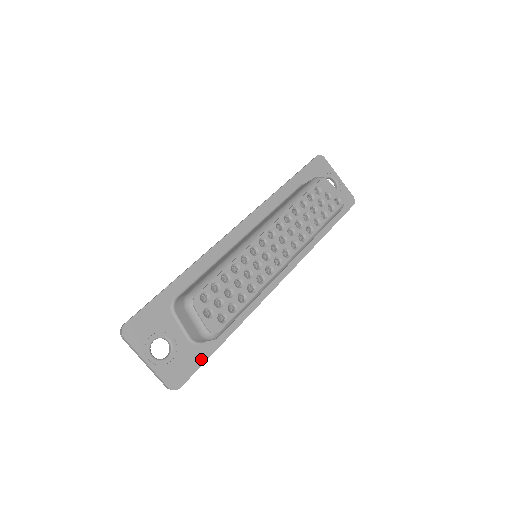
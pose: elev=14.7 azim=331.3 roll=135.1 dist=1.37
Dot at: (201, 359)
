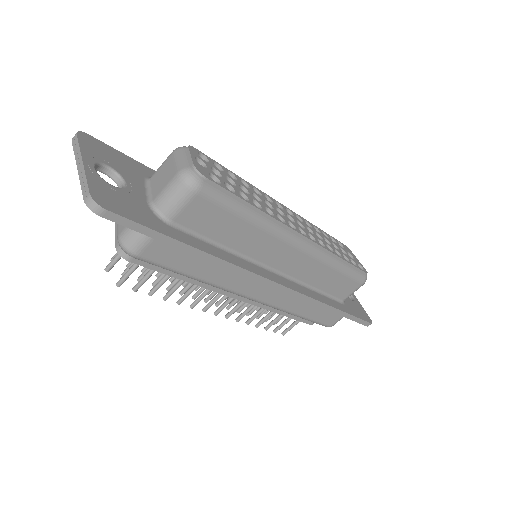
Dot at: (152, 225)
